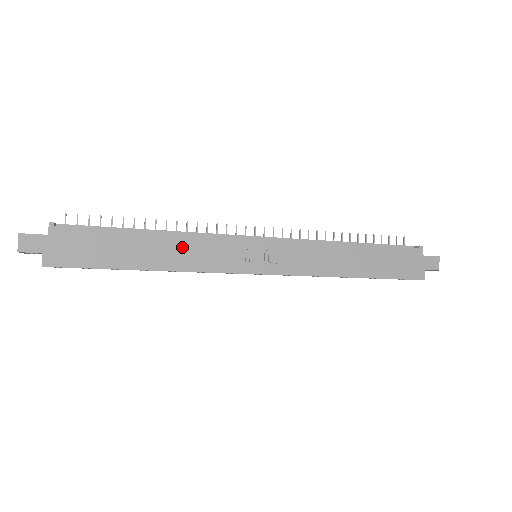
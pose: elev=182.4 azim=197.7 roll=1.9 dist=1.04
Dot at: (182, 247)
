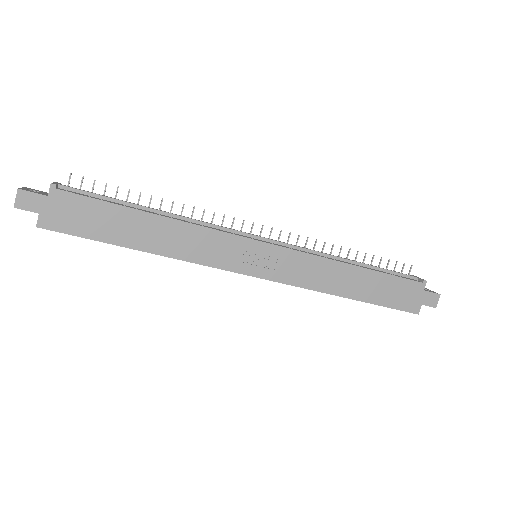
Dot at: (182, 235)
